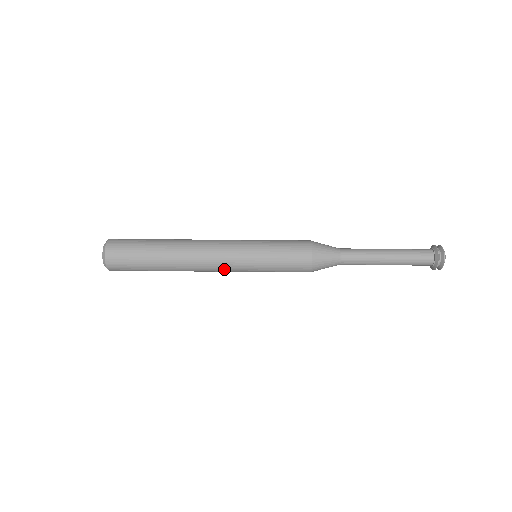
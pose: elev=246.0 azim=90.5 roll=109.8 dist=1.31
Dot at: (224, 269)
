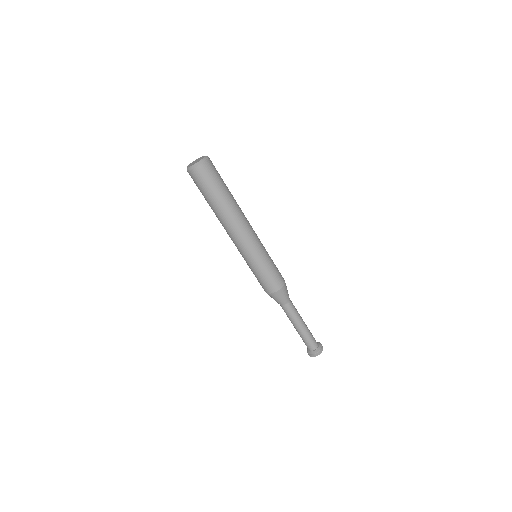
Dot at: (240, 244)
